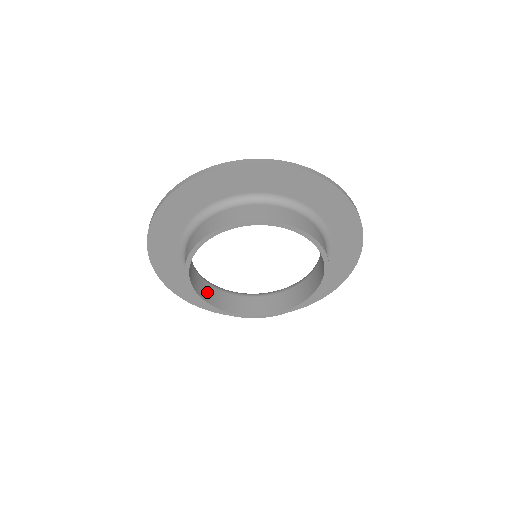
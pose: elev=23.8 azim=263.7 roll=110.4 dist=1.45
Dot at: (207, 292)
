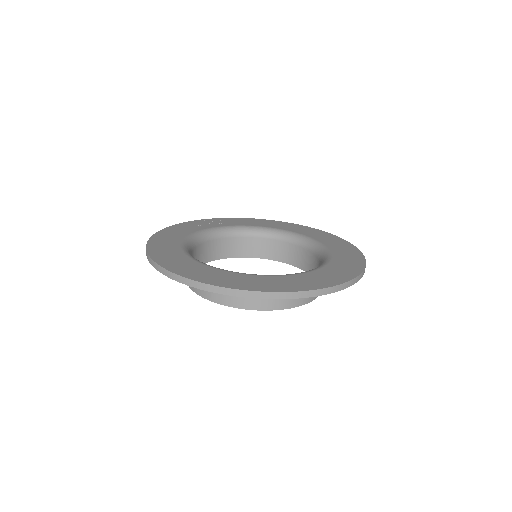
Dot at: occluded
